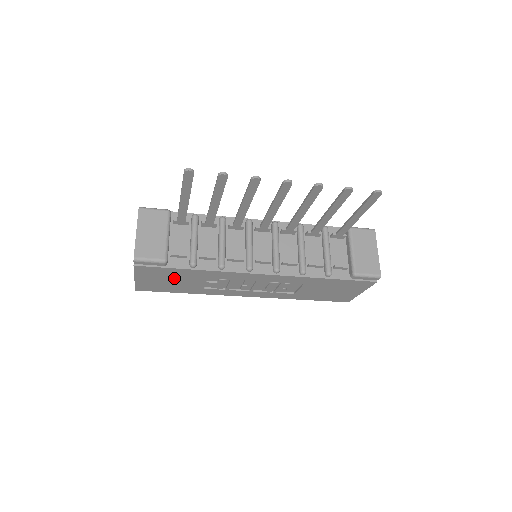
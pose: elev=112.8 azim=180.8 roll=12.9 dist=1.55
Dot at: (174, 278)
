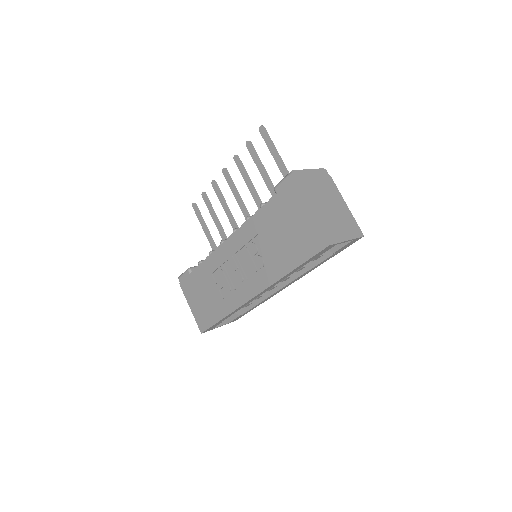
Dot at: (201, 290)
